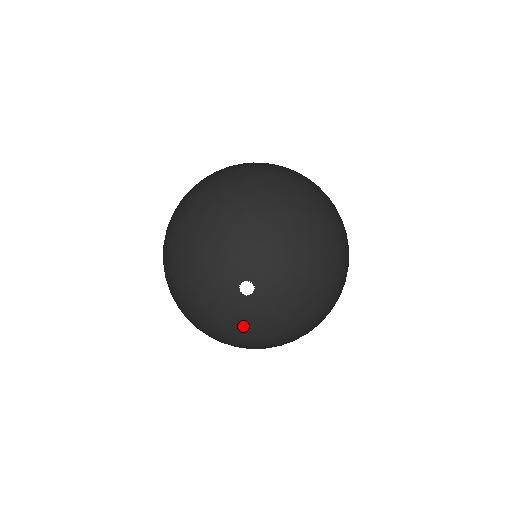
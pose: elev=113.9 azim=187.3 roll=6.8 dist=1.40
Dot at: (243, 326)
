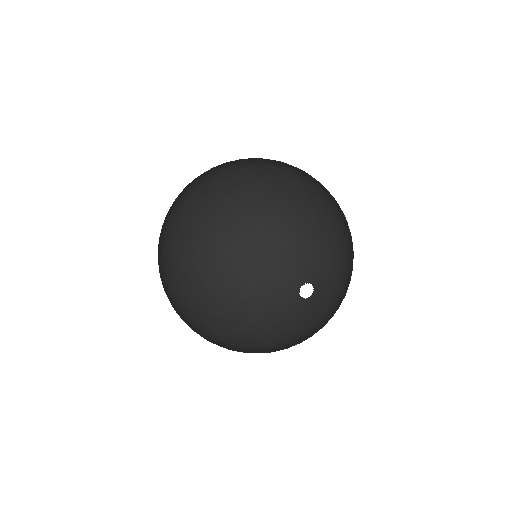
Dot at: (267, 320)
